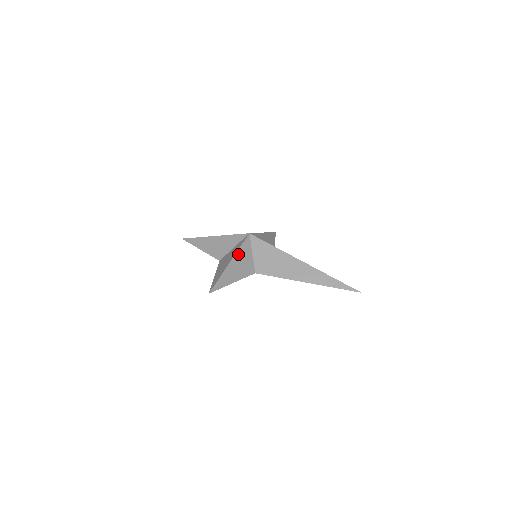
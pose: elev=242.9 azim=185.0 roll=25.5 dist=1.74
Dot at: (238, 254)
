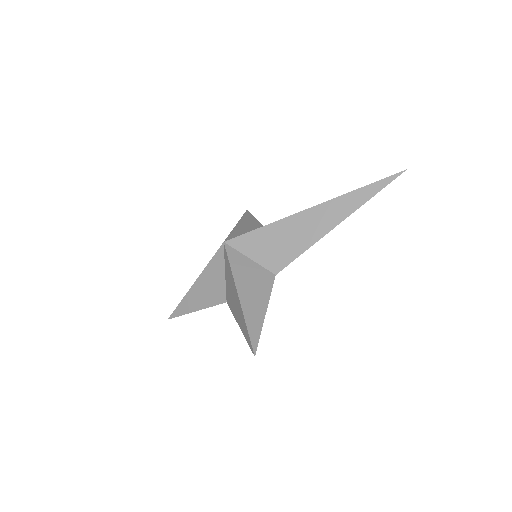
Dot at: (236, 277)
